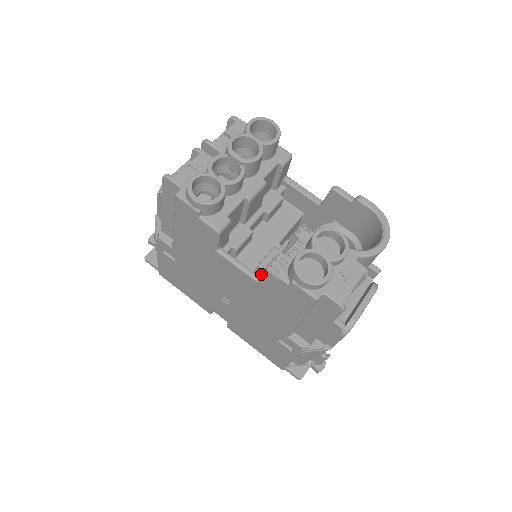
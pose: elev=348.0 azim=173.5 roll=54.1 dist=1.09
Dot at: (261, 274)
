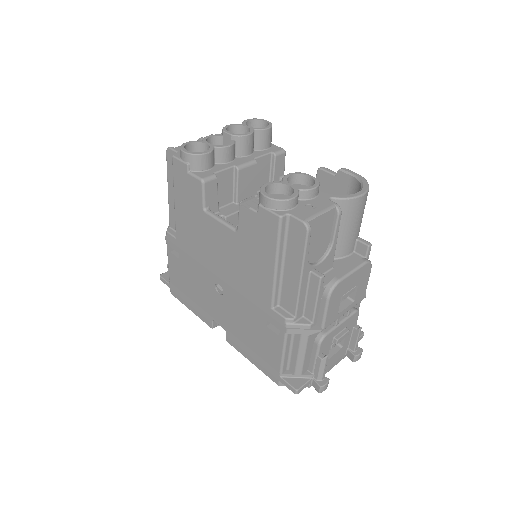
Dot at: occluded
